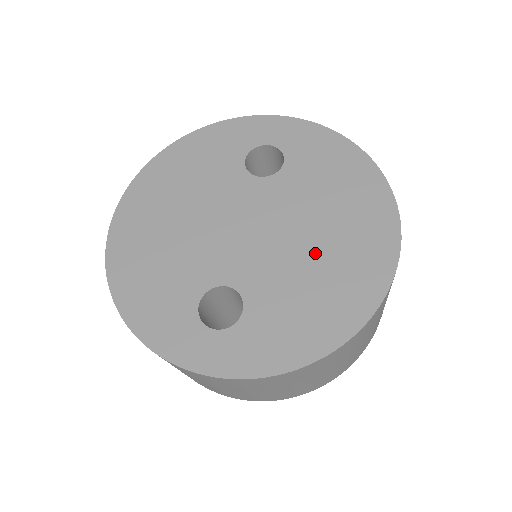
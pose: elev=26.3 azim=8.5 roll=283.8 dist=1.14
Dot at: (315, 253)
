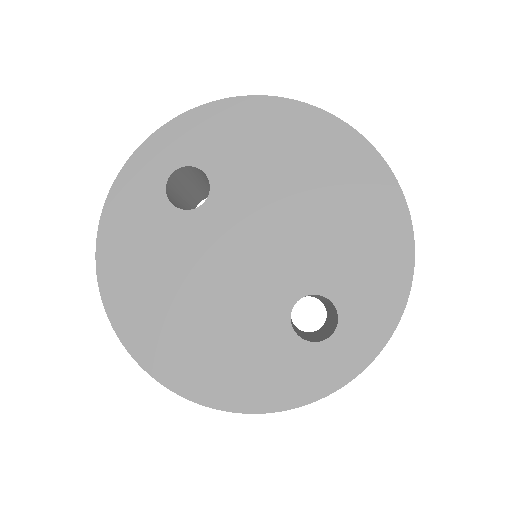
Dot at: (318, 206)
